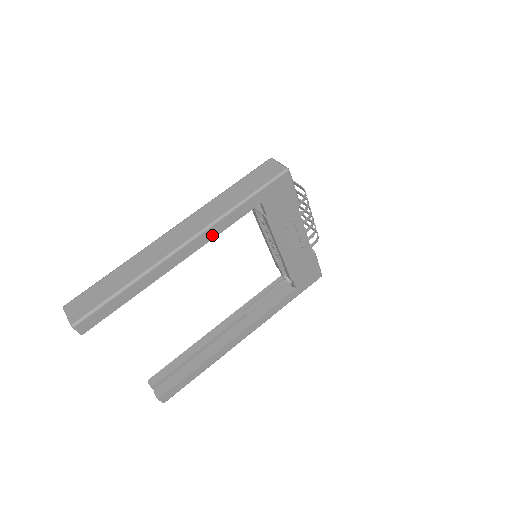
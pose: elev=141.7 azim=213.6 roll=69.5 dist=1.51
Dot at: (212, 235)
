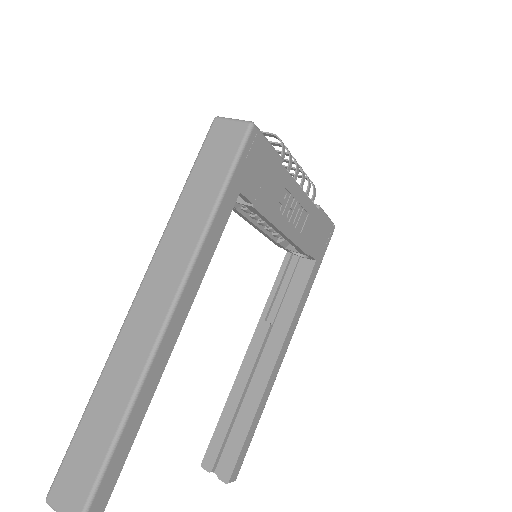
Dot at: (198, 279)
